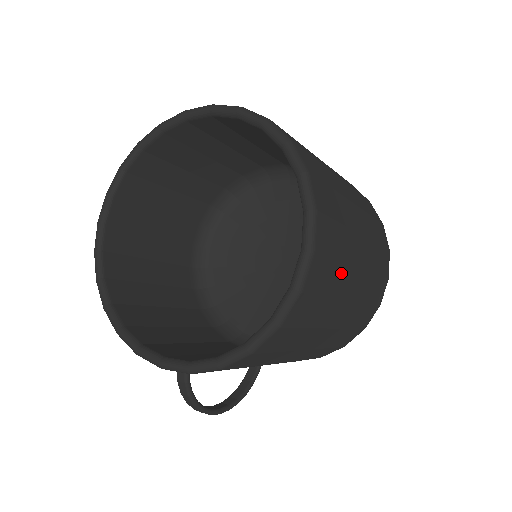
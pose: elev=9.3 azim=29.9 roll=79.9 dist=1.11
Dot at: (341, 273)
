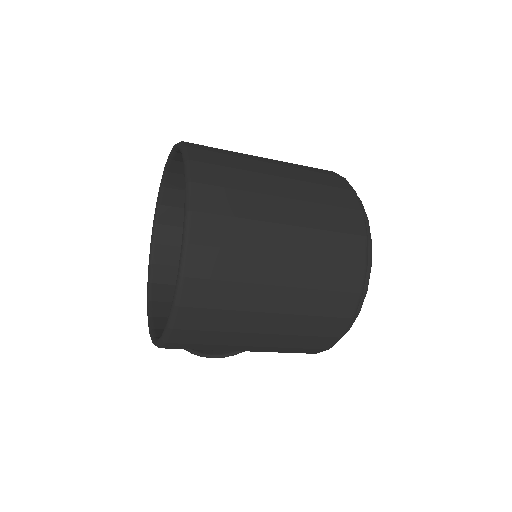
Dot at: (235, 317)
